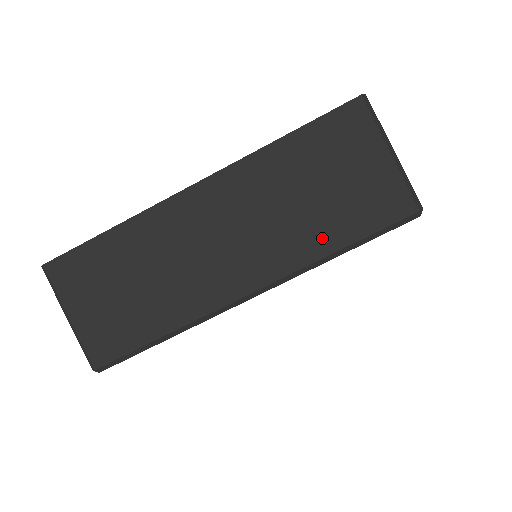
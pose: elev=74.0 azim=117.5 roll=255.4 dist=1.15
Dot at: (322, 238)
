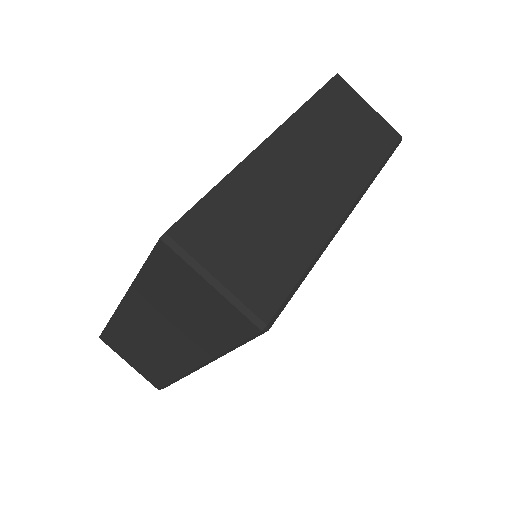
Dot at: (210, 342)
